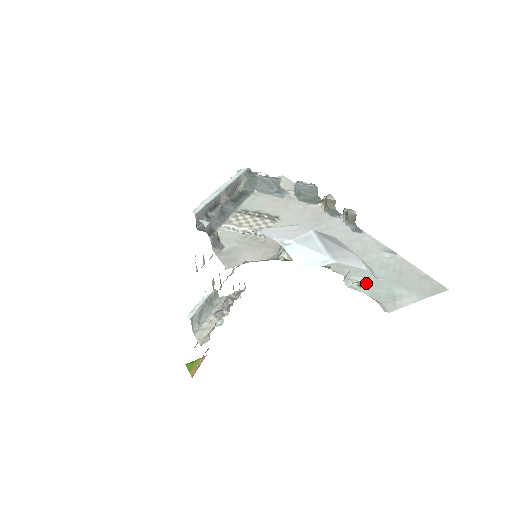
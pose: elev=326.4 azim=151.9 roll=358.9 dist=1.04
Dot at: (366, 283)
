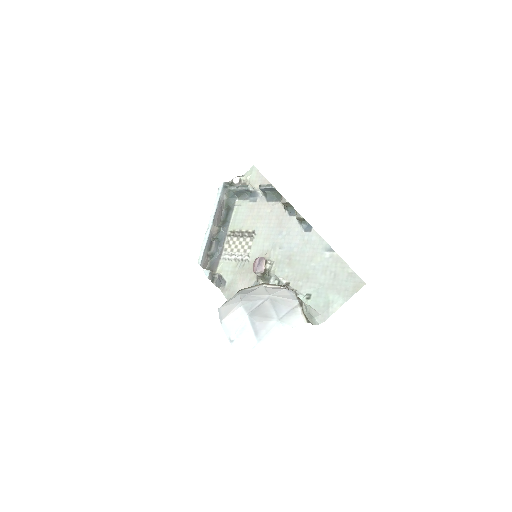
Dot at: (312, 294)
